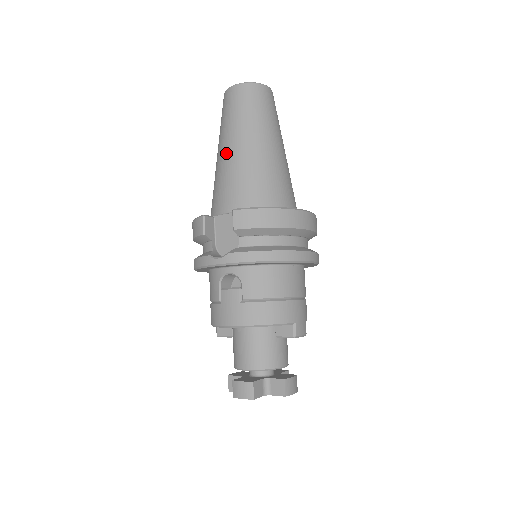
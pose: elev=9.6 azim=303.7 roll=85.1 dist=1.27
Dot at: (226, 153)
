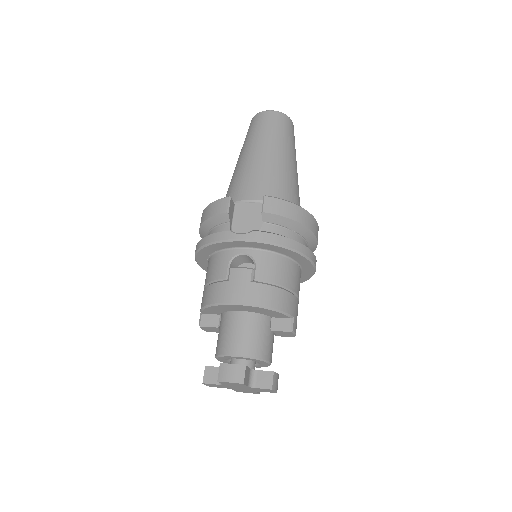
Dot at: (254, 157)
